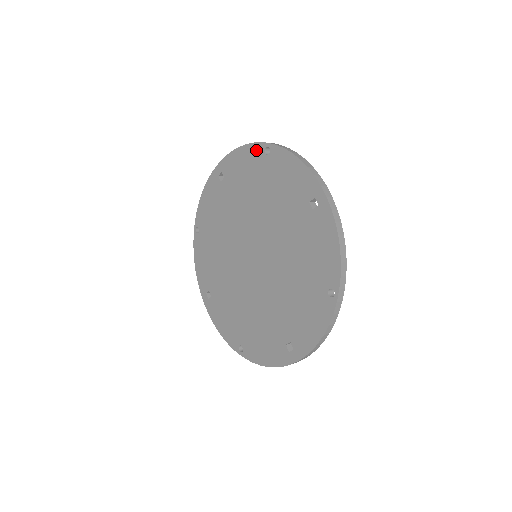
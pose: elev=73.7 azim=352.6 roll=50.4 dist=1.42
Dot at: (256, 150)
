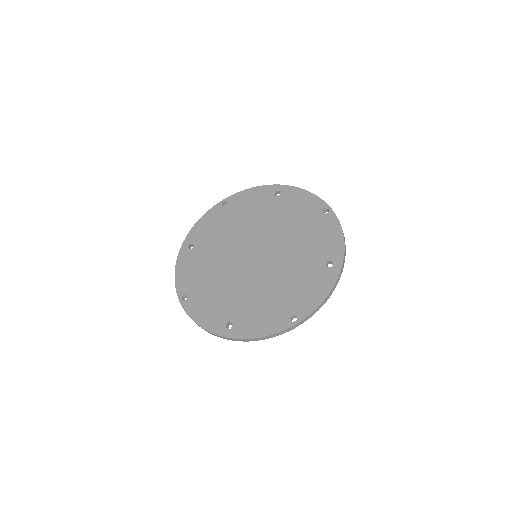
Dot at: (319, 204)
